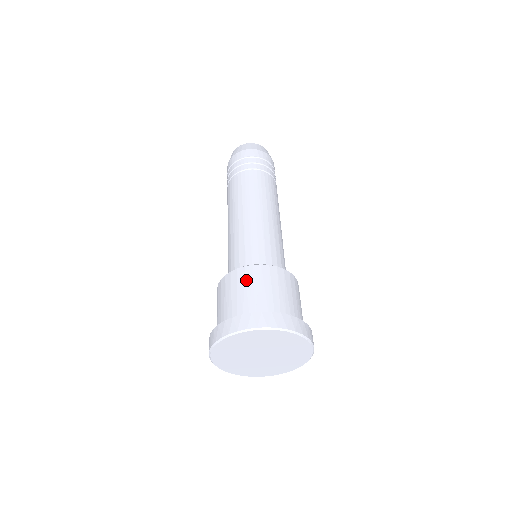
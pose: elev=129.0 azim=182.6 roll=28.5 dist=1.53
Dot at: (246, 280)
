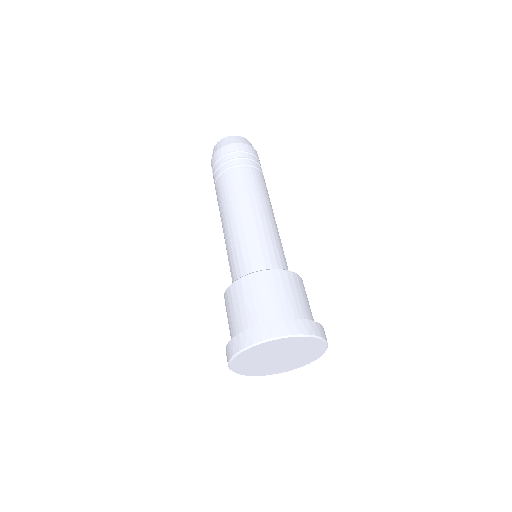
Dot at: (268, 285)
